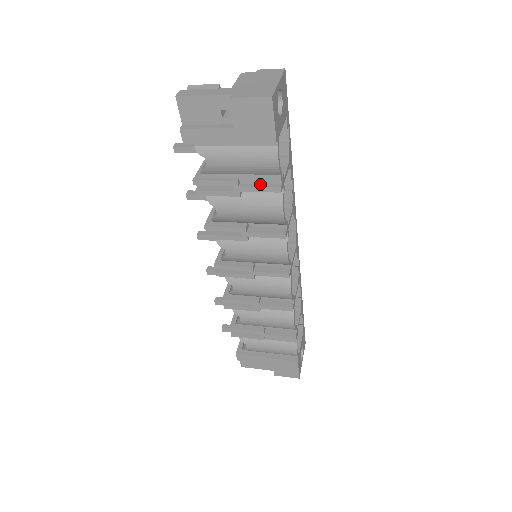
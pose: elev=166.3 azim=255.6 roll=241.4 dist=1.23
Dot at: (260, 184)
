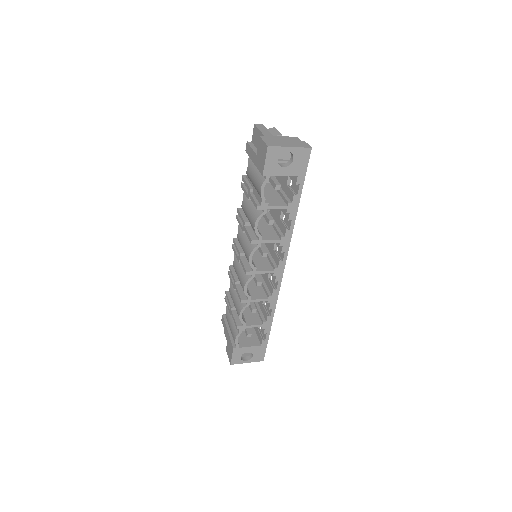
Dot at: (256, 199)
